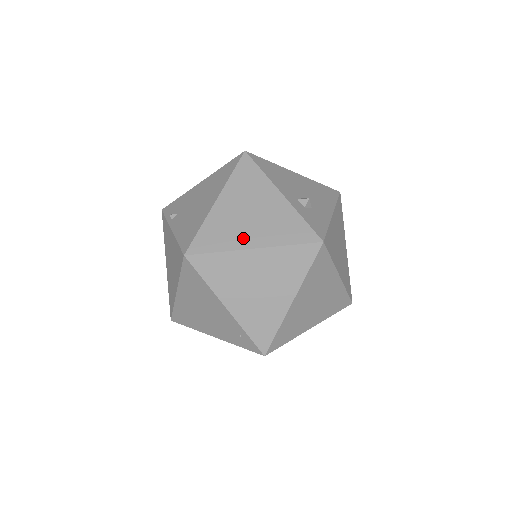
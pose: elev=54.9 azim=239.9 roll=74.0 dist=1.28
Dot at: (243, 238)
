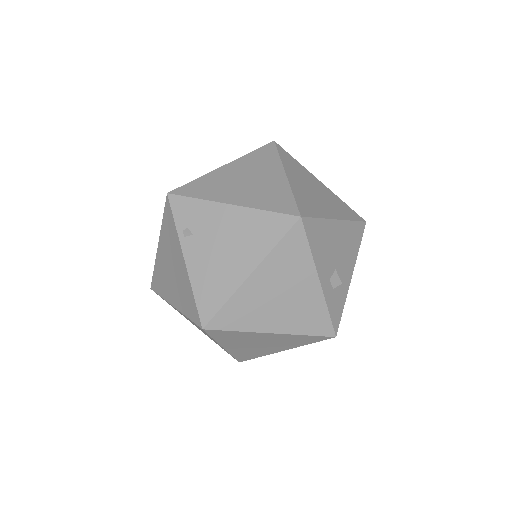
Dot at: (266, 321)
